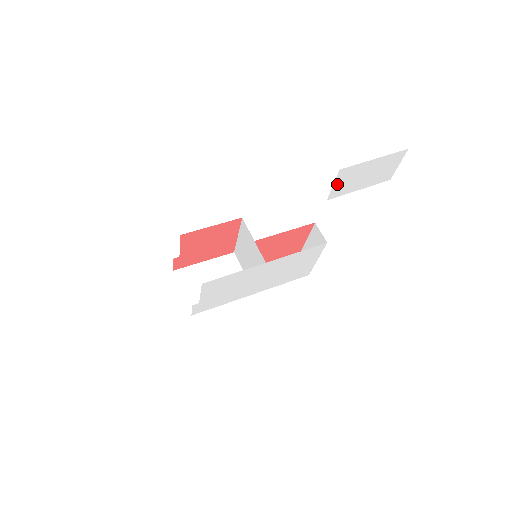
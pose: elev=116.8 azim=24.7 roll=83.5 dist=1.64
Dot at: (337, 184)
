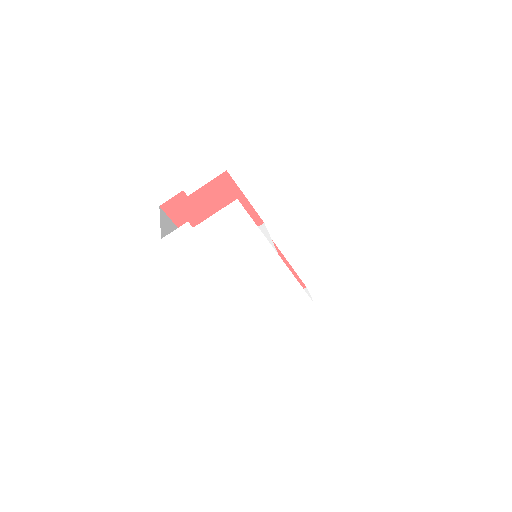
Dot at: (400, 226)
